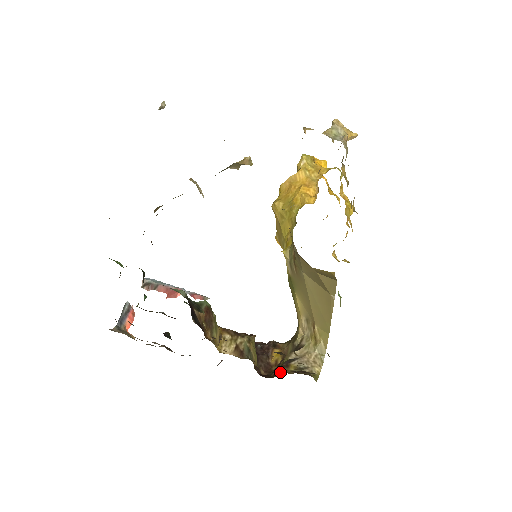
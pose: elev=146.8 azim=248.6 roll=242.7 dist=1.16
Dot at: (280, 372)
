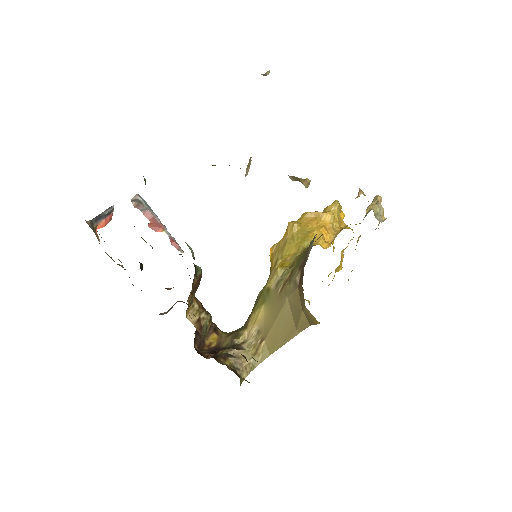
Dot at: (218, 360)
